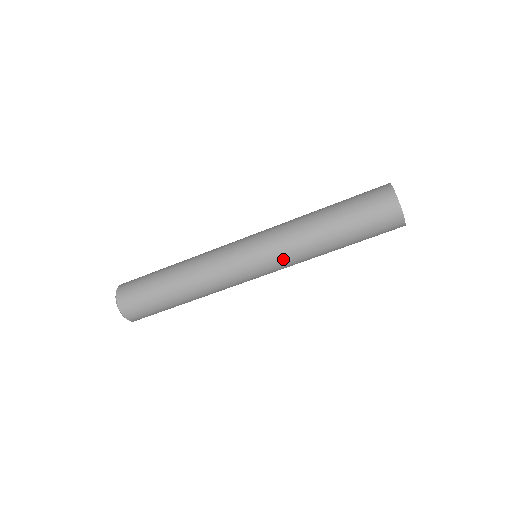
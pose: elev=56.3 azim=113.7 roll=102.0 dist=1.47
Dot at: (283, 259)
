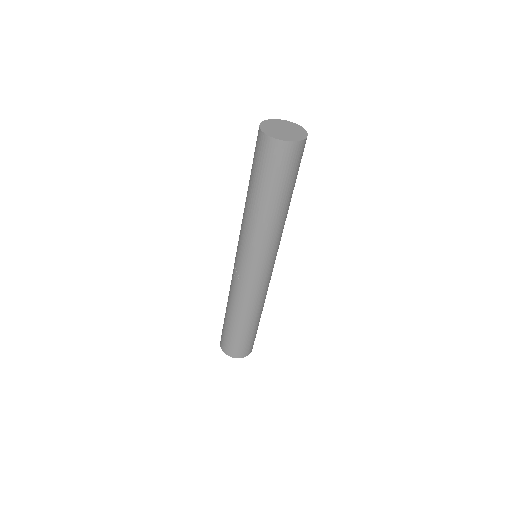
Dot at: (269, 248)
